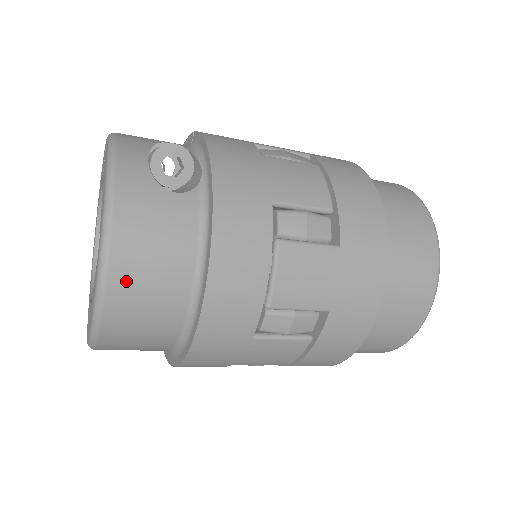
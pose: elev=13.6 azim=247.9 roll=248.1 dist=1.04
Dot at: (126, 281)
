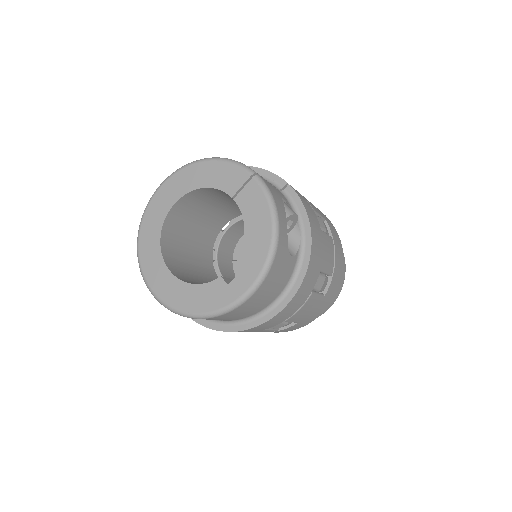
Dot at: (249, 304)
